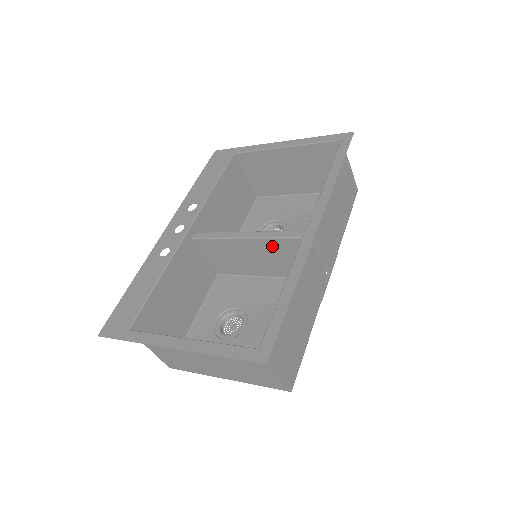
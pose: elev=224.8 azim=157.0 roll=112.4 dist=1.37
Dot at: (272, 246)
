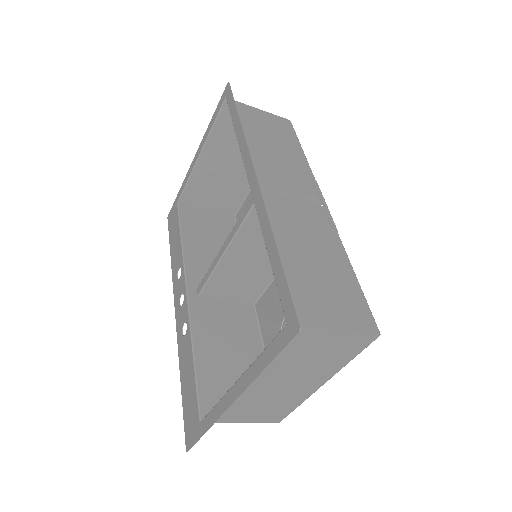
Dot at: (251, 233)
